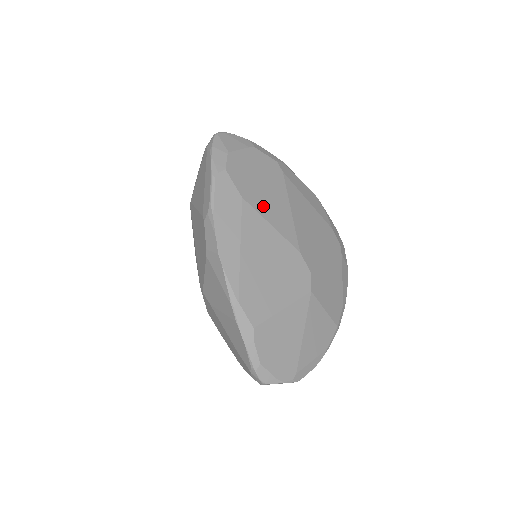
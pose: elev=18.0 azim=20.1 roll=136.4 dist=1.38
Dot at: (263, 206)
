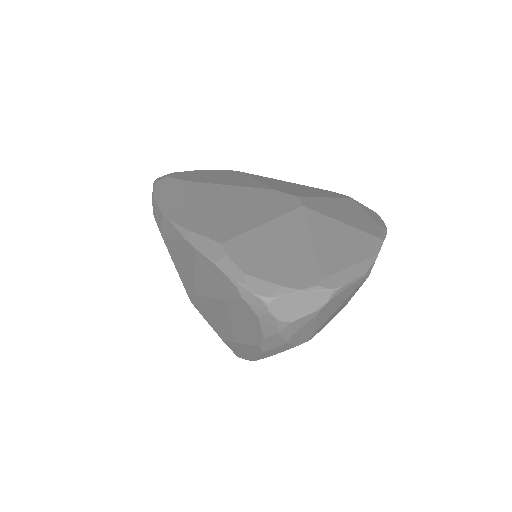
Dot at: (216, 181)
